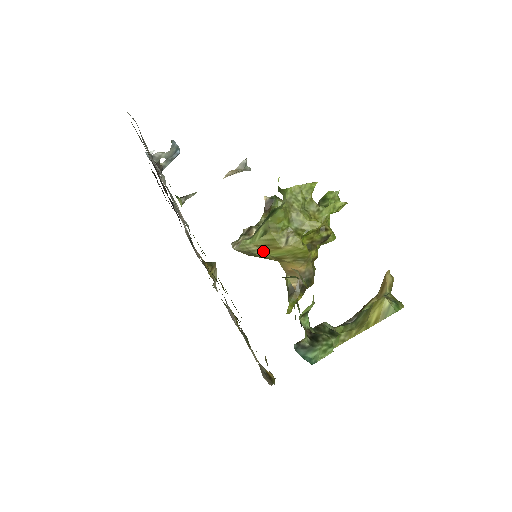
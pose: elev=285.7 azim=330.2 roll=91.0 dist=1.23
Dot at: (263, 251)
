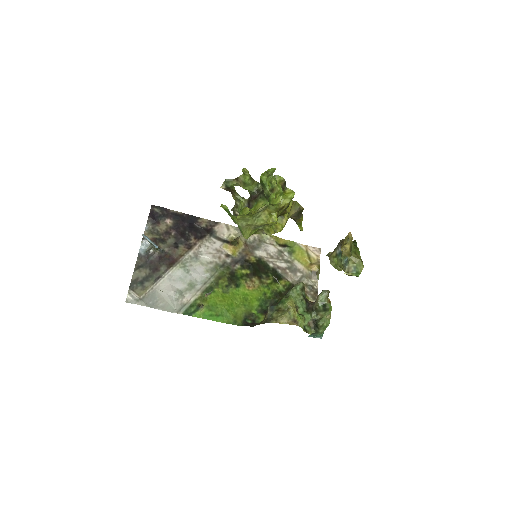
Dot at: occluded
